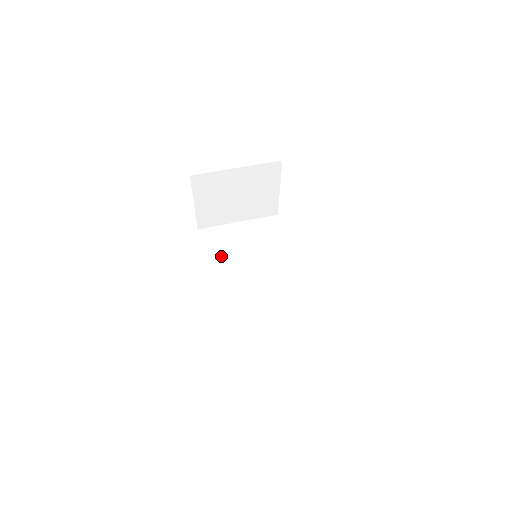
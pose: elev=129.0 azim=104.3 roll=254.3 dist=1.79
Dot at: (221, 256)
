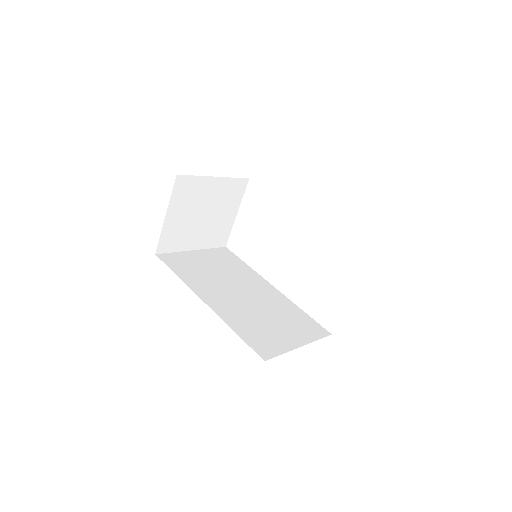
Dot at: (195, 276)
